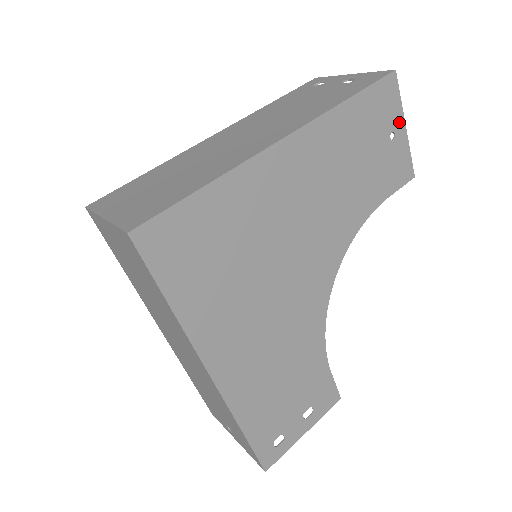
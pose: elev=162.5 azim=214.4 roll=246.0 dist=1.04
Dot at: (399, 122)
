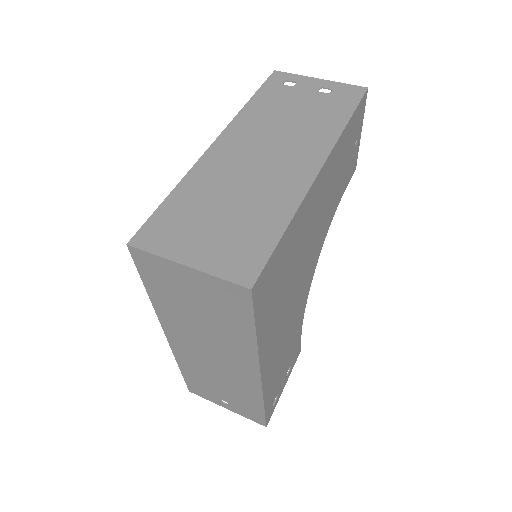
Dot at: (360, 129)
